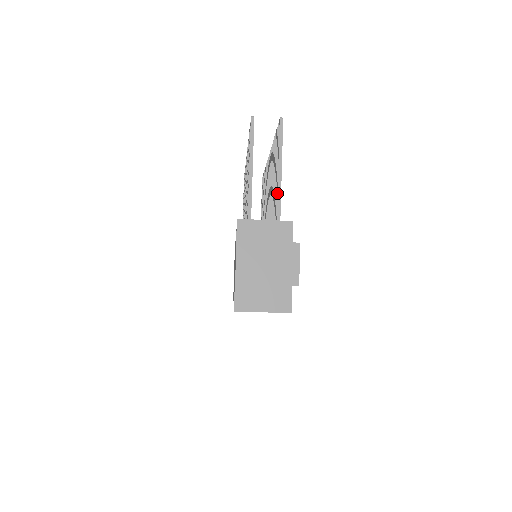
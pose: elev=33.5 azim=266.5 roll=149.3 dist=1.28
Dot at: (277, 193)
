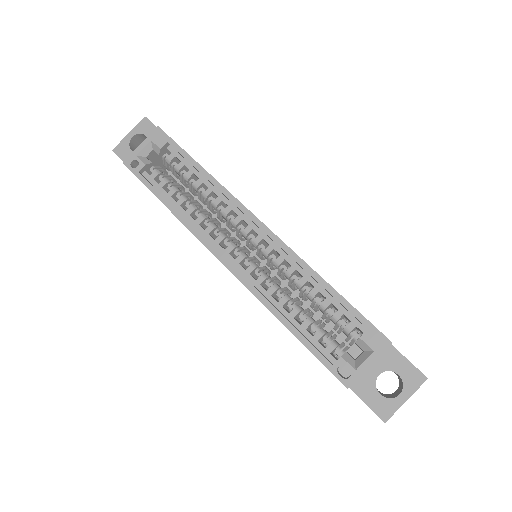
Dot at: occluded
